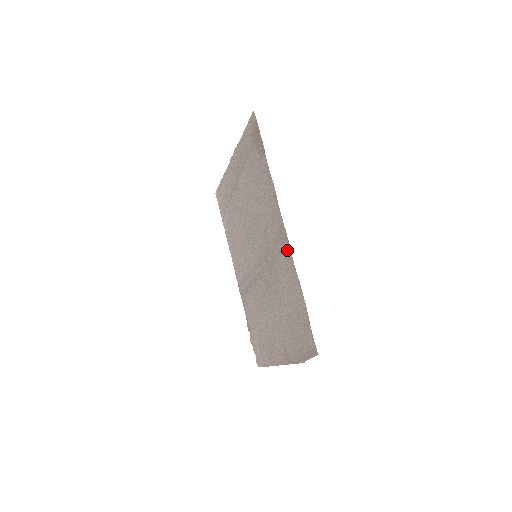
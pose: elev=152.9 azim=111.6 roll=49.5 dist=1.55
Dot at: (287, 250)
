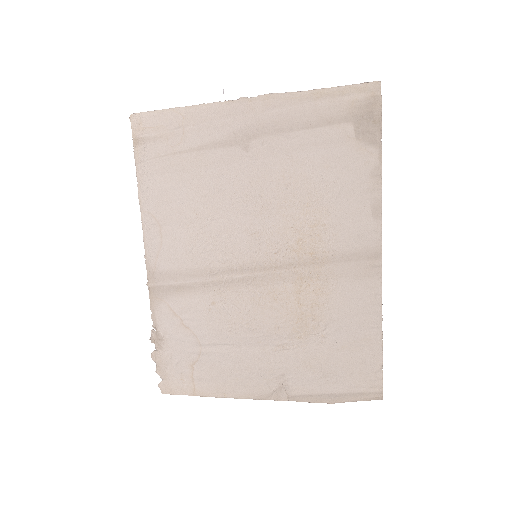
Dot at: (371, 277)
